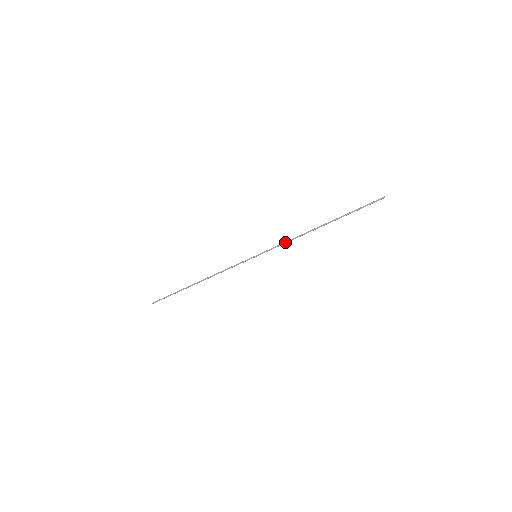
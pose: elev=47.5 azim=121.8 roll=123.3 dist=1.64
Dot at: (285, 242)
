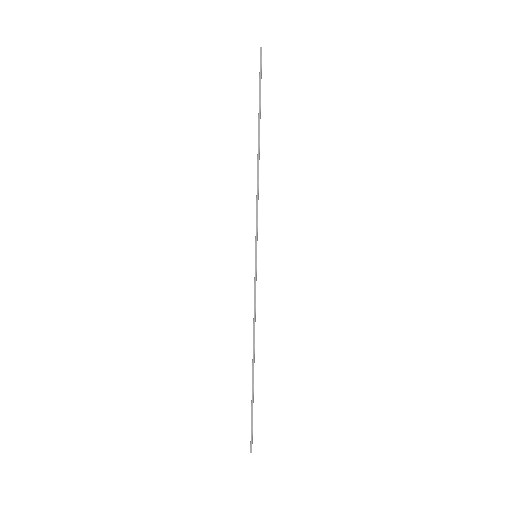
Dot at: (256, 205)
